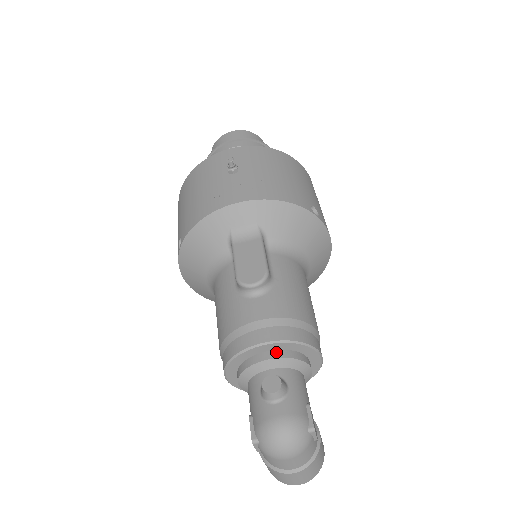
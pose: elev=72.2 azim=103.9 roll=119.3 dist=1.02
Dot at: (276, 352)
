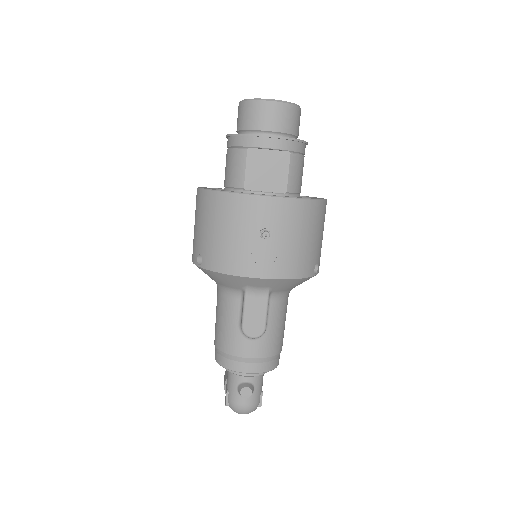
Dot at: occluded
